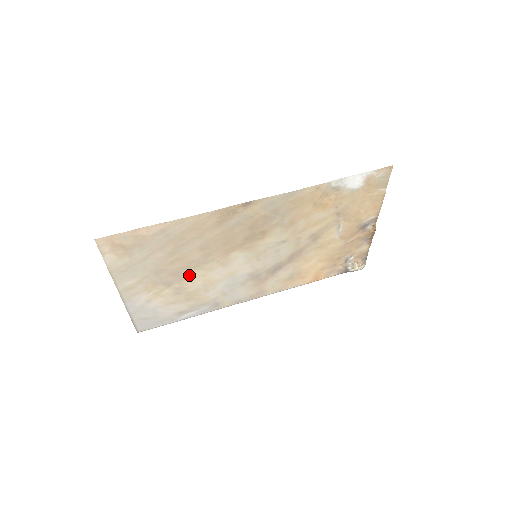
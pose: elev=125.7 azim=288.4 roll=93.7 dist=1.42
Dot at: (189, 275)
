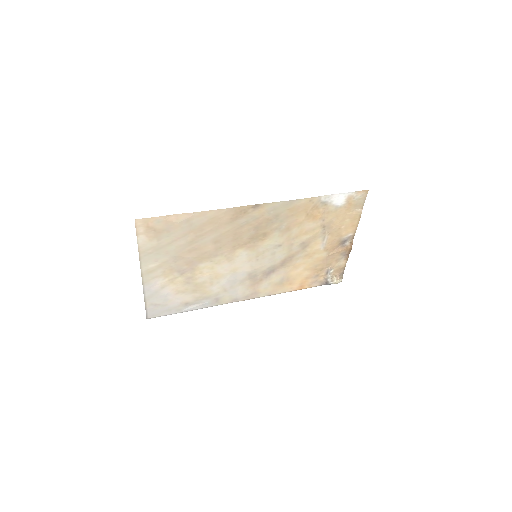
Dot at: (200, 266)
